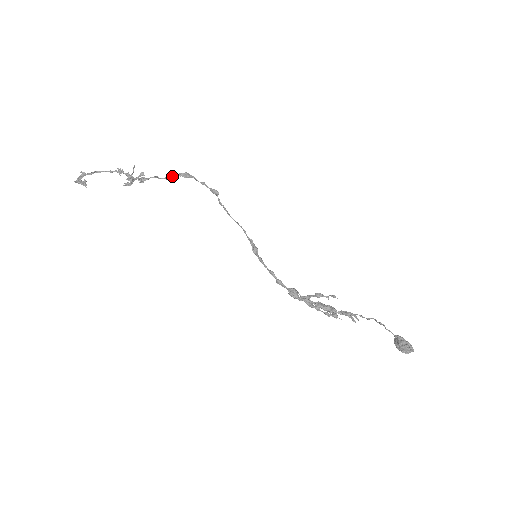
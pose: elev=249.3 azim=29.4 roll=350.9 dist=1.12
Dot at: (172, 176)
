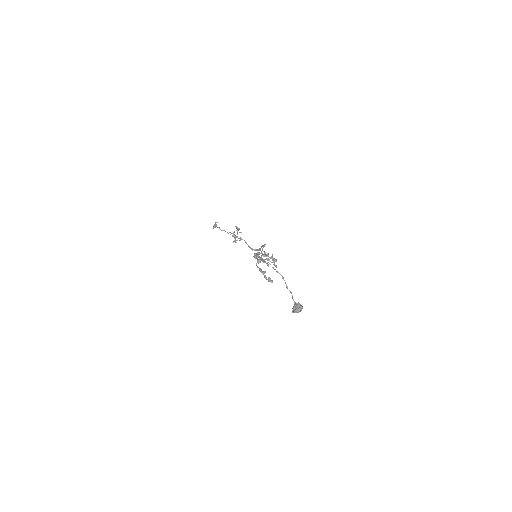
Dot at: (253, 249)
